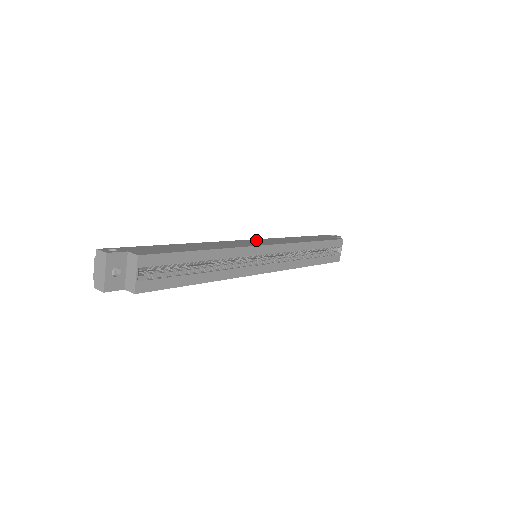
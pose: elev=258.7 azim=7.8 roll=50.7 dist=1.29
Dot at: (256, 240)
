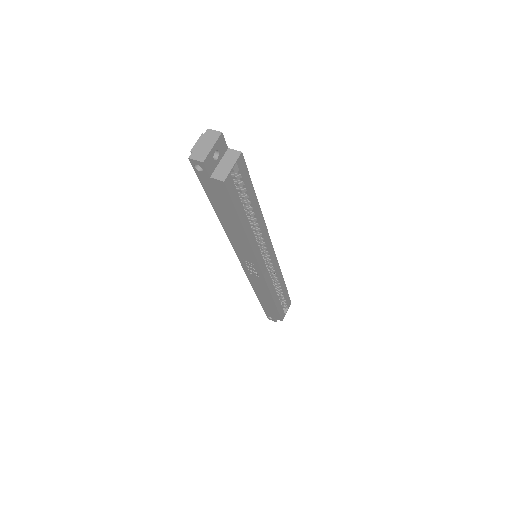
Dot at: occluded
